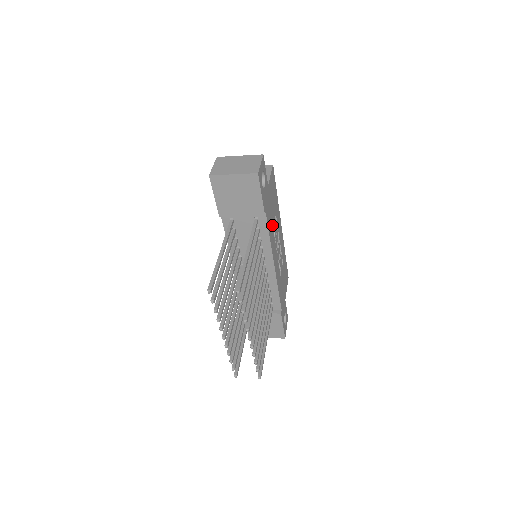
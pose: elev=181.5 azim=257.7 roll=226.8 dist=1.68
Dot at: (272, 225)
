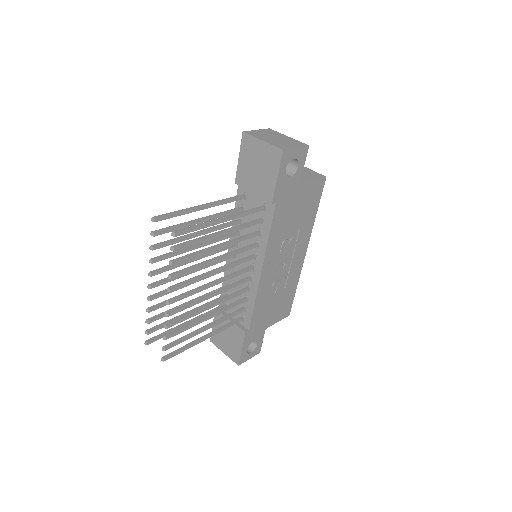
Dot at: (284, 230)
